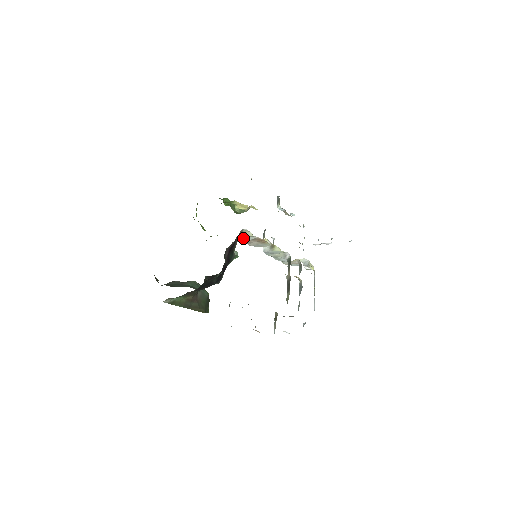
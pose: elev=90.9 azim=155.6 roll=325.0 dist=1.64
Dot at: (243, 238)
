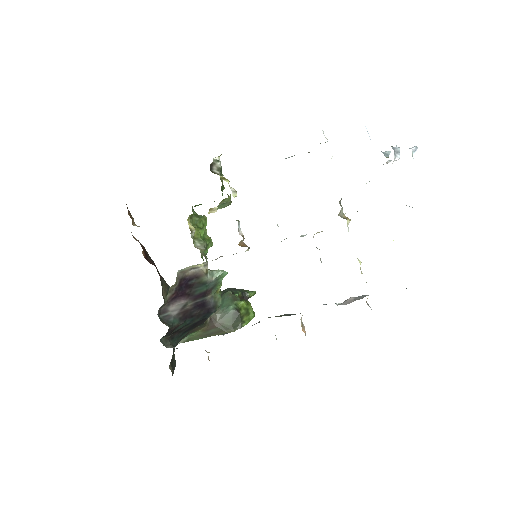
Dot at: occluded
